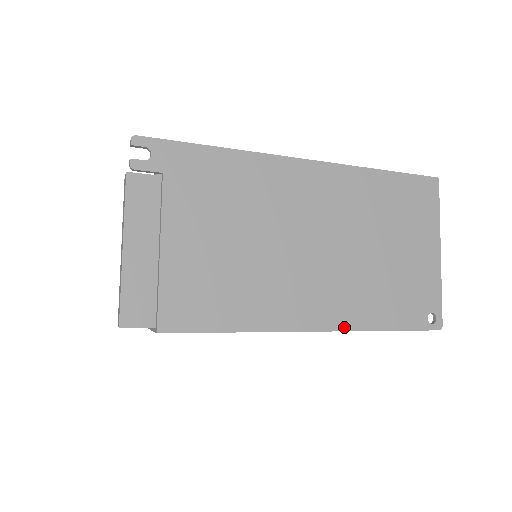
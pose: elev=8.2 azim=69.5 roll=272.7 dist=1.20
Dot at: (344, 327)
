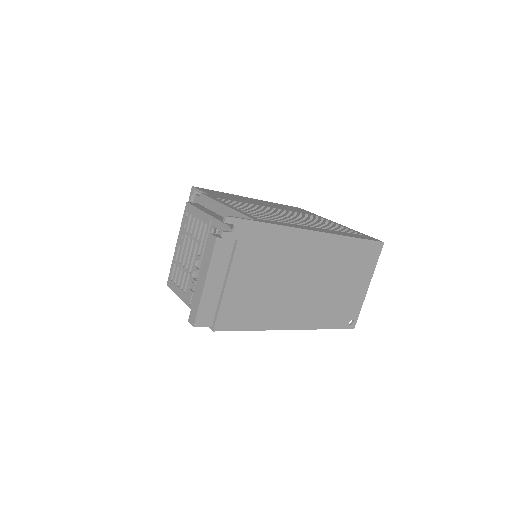
Dot at: (306, 327)
